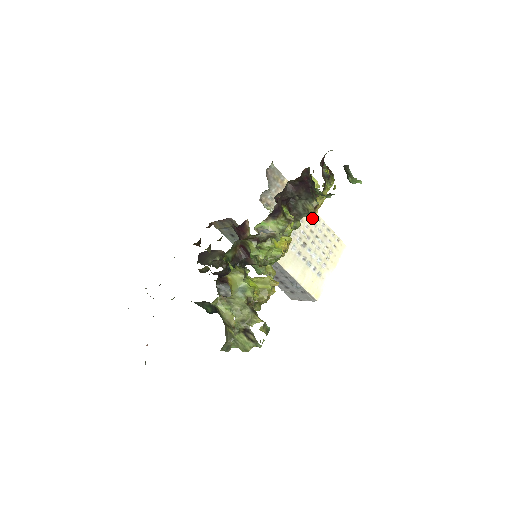
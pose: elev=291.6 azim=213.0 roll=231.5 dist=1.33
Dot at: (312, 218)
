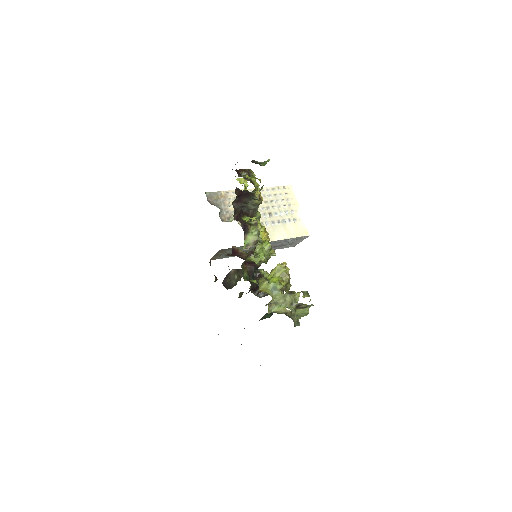
Dot at: occluded
